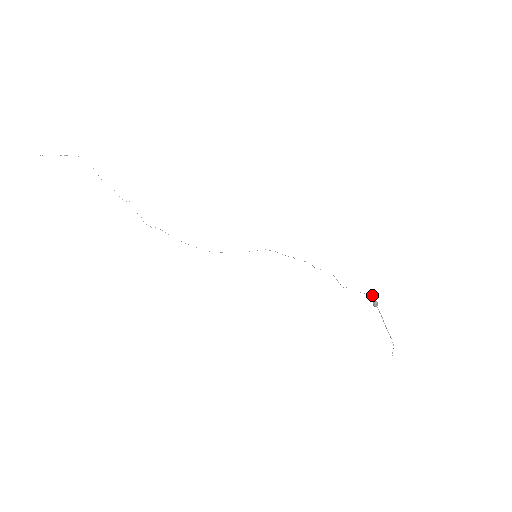
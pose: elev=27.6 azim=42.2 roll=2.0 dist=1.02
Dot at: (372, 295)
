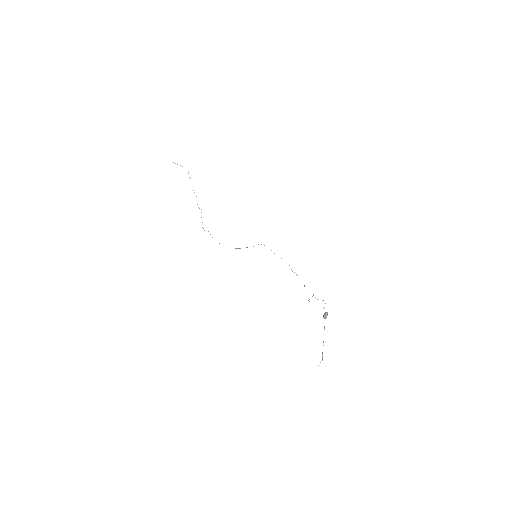
Dot at: (323, 300)
